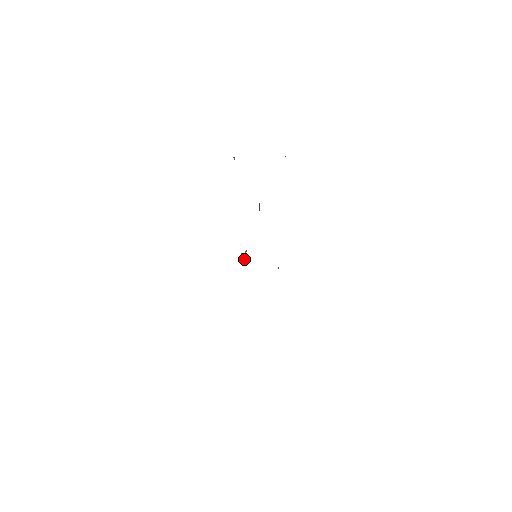
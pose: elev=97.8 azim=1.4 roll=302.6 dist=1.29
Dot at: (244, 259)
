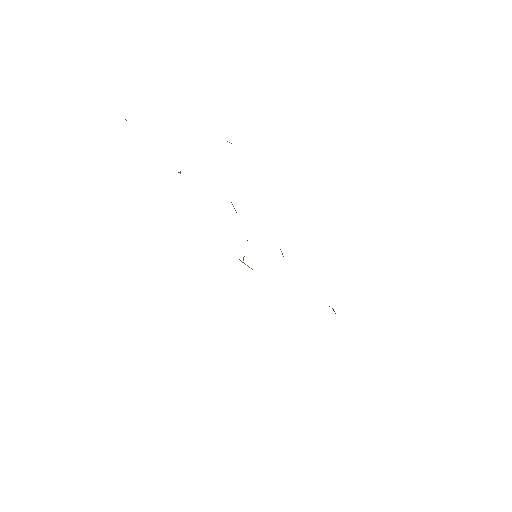
Dot at: occluded
